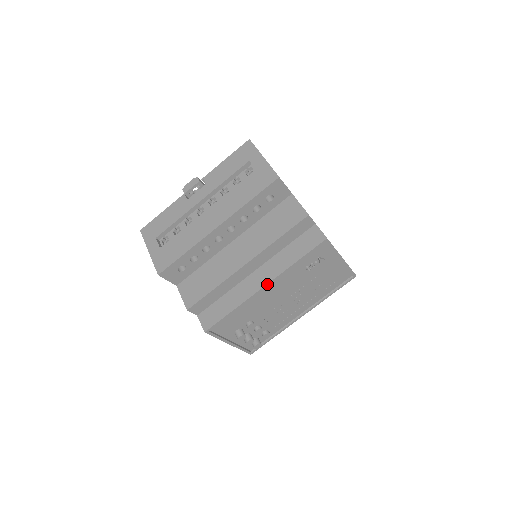
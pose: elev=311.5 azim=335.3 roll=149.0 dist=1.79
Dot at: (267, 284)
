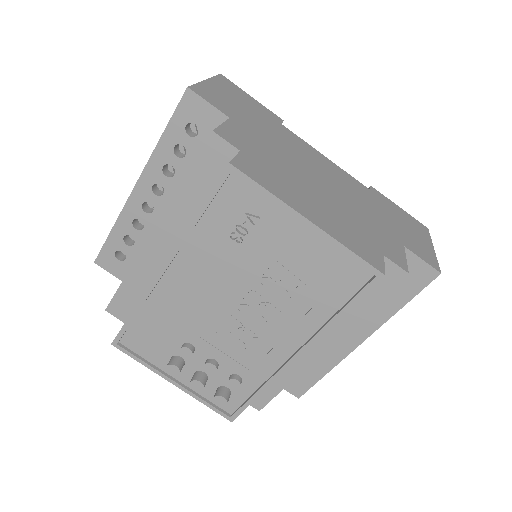
Dot at: (164, 263)
